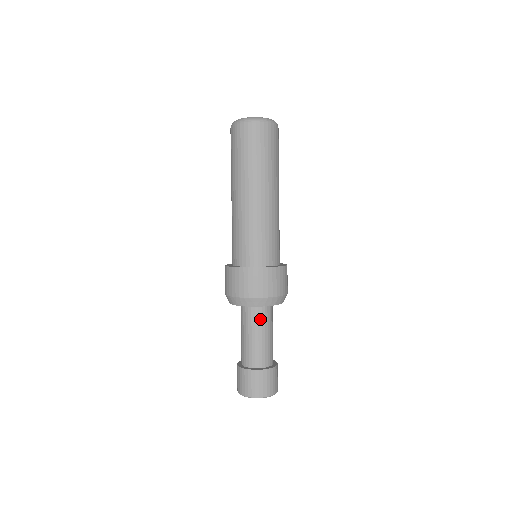
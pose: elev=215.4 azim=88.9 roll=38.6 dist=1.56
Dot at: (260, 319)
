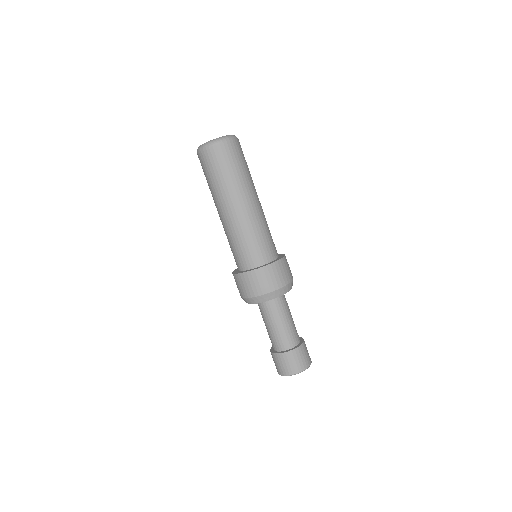
Dot at: (276, 309)
